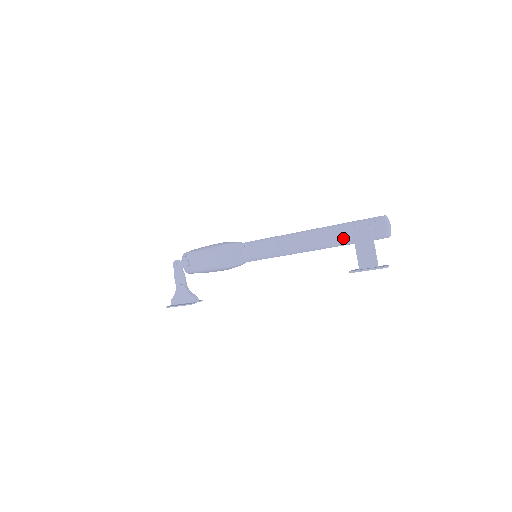
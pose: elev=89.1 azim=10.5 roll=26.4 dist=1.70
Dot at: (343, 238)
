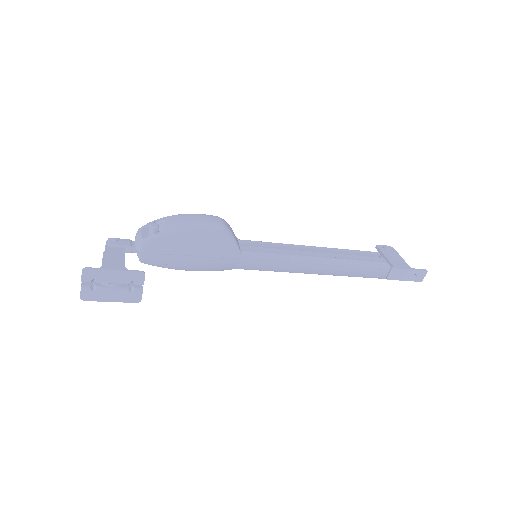
Dot at: (363, 258)
